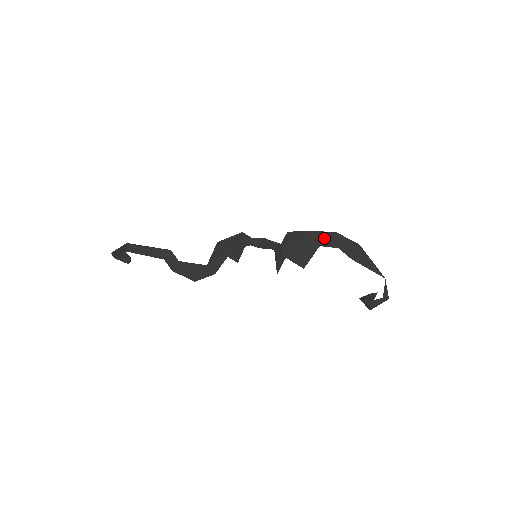
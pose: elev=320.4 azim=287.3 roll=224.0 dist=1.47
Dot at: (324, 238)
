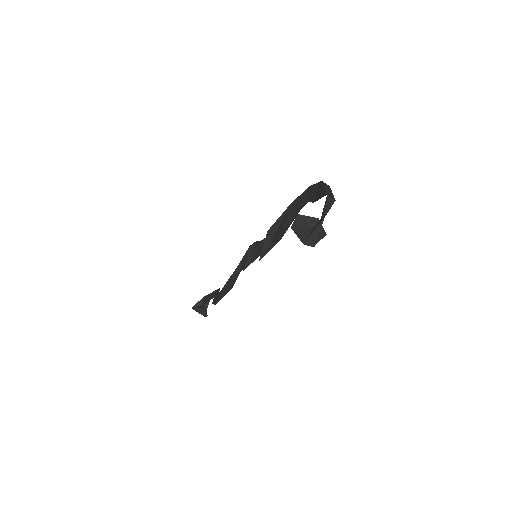
Dot at: (301, 200)
